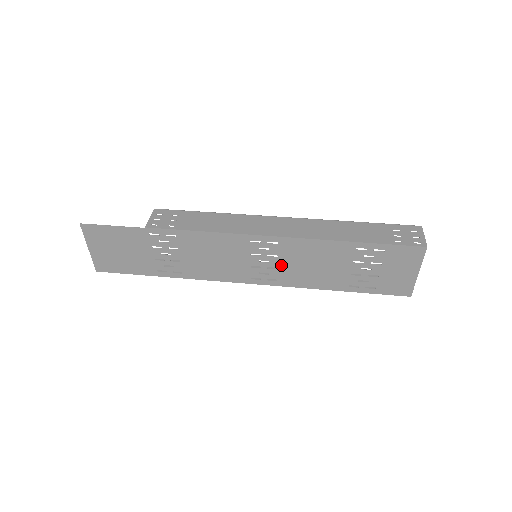
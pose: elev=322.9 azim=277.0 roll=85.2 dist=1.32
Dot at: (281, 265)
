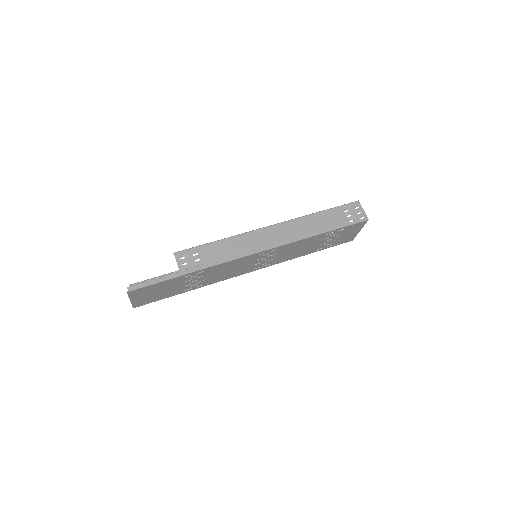
Dot at: (276, 257)
